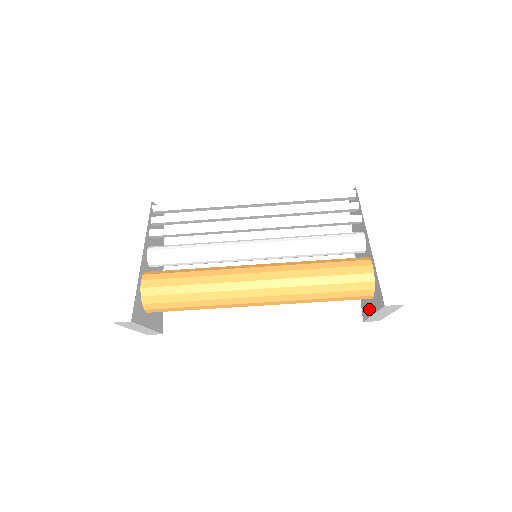
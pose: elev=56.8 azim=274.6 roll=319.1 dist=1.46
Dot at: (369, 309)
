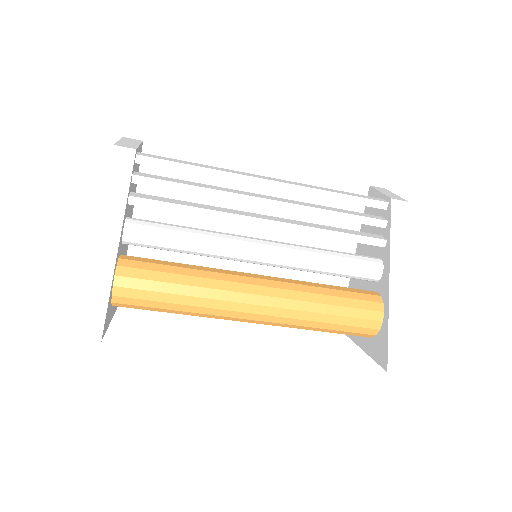
Dot at: (356, 336)
